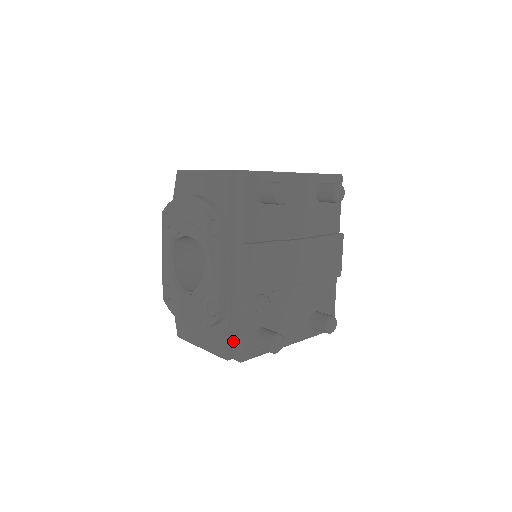
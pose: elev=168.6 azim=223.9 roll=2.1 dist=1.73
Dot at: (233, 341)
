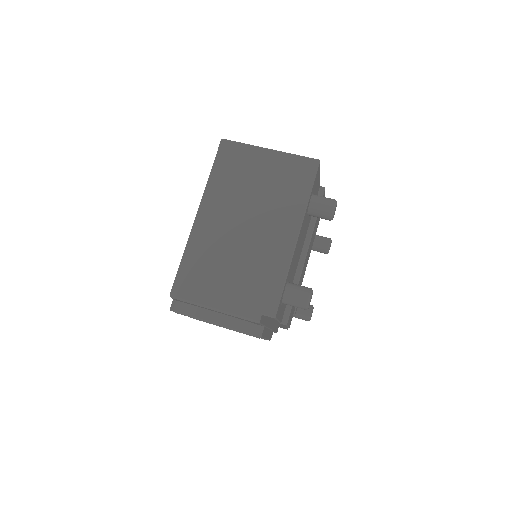
Dot at: occluded
